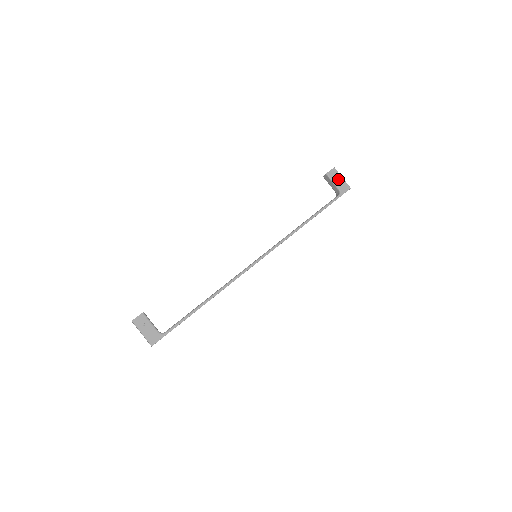
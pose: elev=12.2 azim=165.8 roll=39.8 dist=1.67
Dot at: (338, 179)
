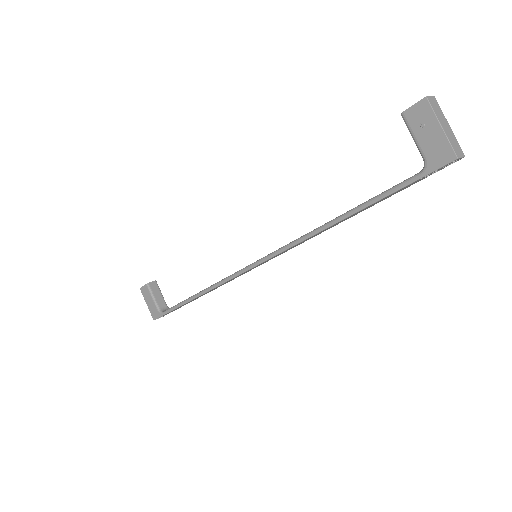
Dot at: (428, 130)
